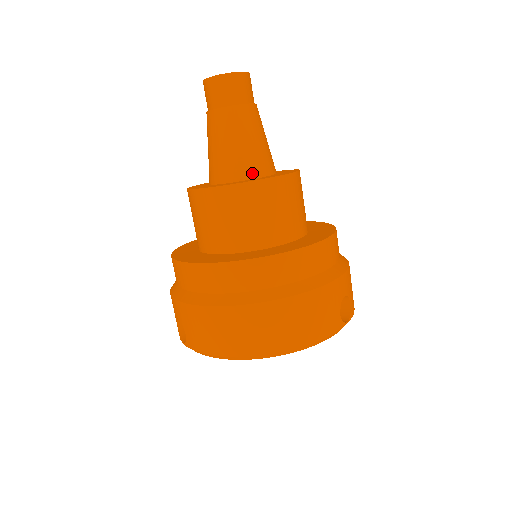
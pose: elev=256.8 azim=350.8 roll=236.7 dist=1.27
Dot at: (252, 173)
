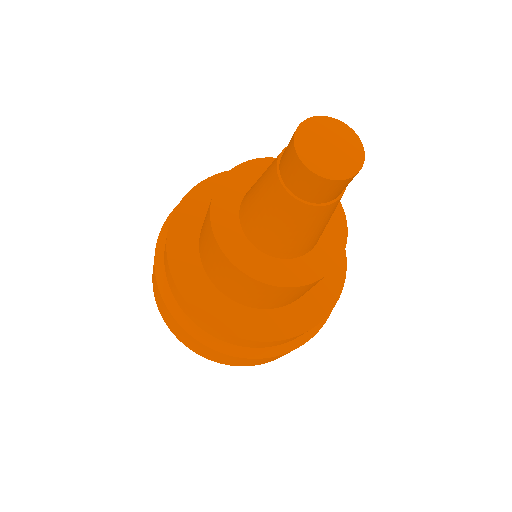
Dot at: (278, 254)
